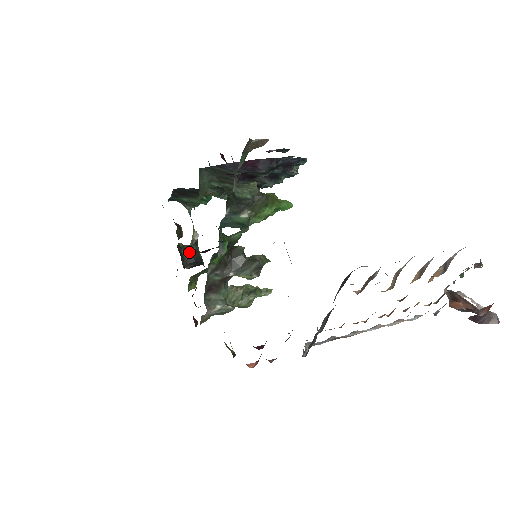
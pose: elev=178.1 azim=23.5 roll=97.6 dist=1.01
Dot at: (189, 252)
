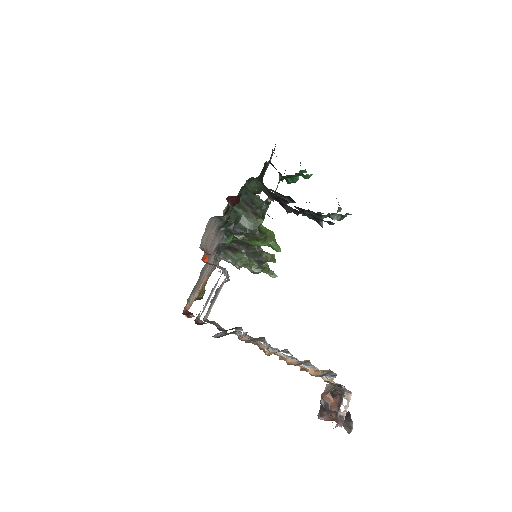
Dot at: occluded
